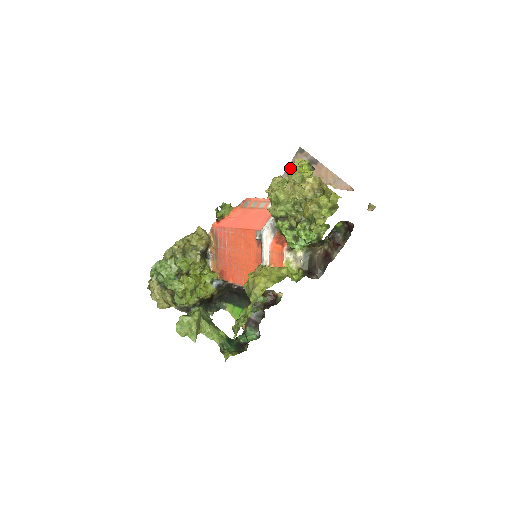
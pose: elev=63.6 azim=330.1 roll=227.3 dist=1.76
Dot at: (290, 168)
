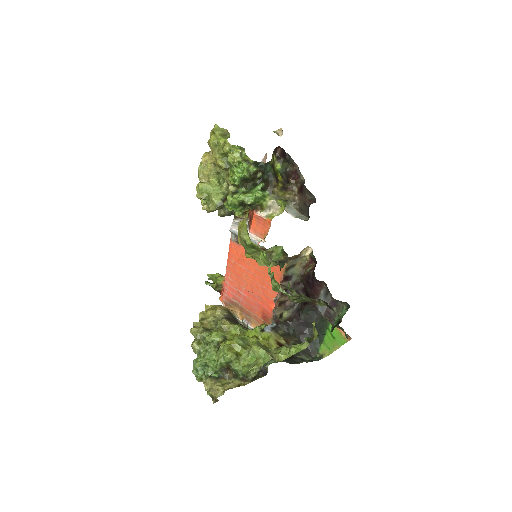
Dot at: occluded
